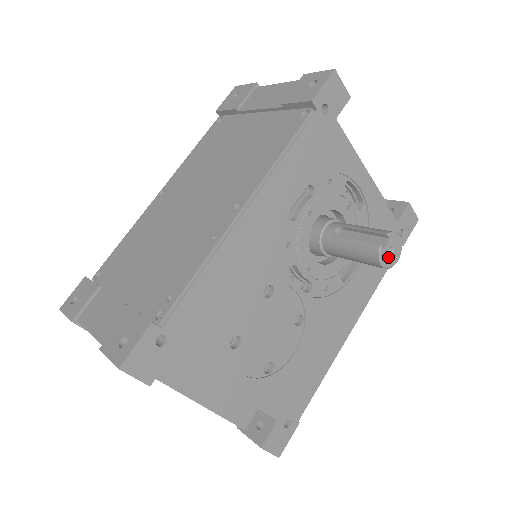
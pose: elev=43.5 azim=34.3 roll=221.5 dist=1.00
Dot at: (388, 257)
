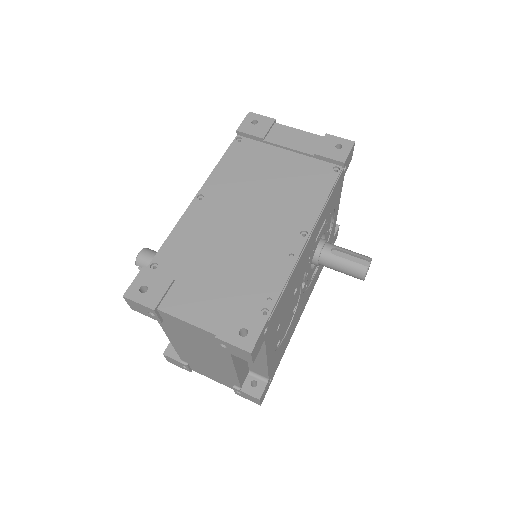
Dot at: (366, 273)
